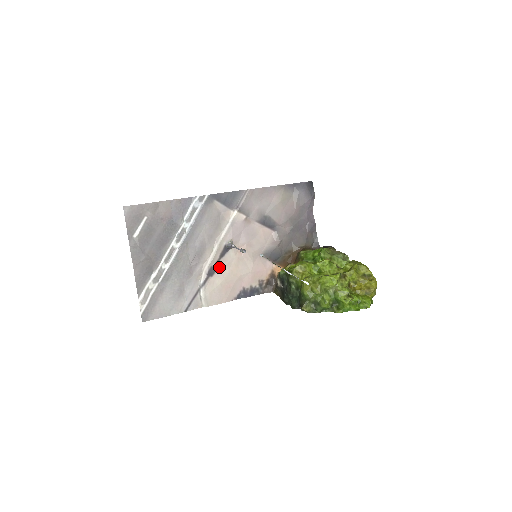
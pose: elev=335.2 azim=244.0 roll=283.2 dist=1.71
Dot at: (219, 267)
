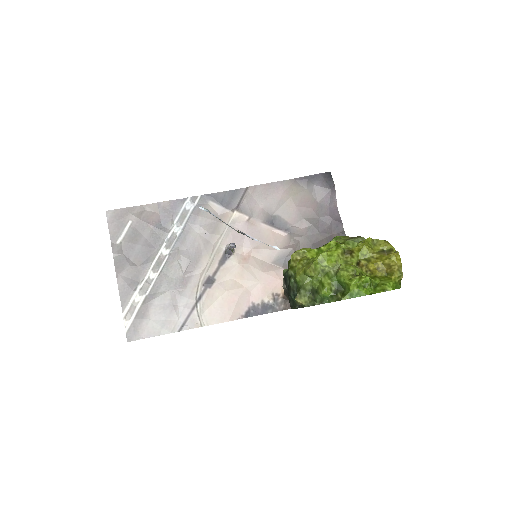
Dot at: (219, 277)
